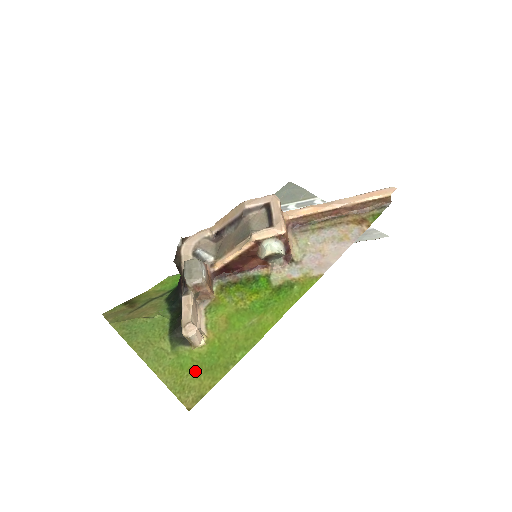
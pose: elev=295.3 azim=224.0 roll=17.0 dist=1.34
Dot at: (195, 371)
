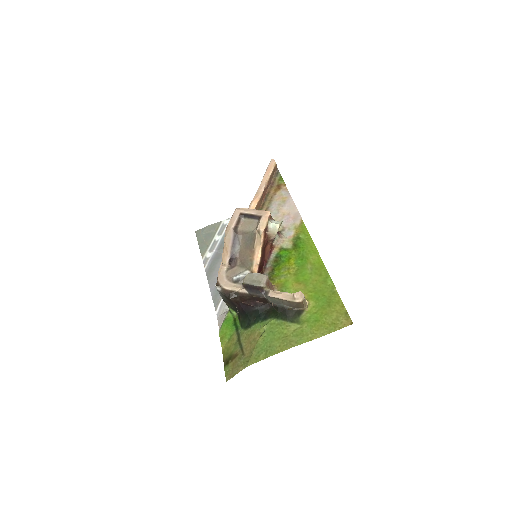
Dot at: (325, 313)
